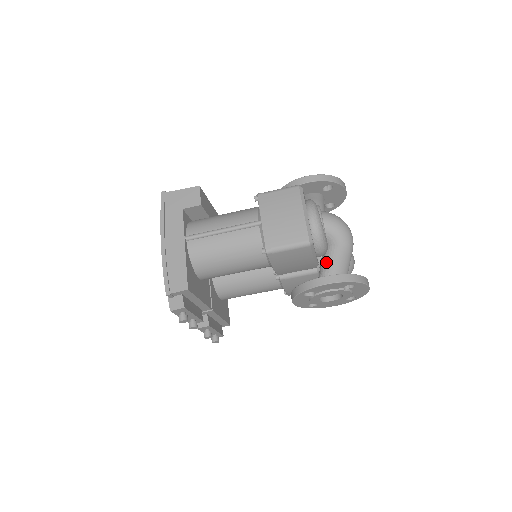
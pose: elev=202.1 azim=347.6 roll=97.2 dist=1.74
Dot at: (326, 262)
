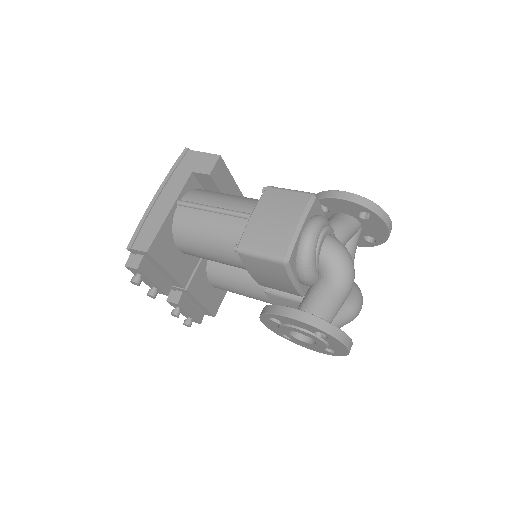
Dot at: (309, 294)
